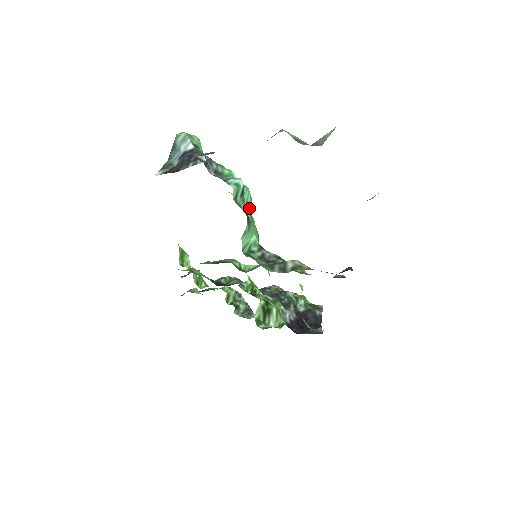
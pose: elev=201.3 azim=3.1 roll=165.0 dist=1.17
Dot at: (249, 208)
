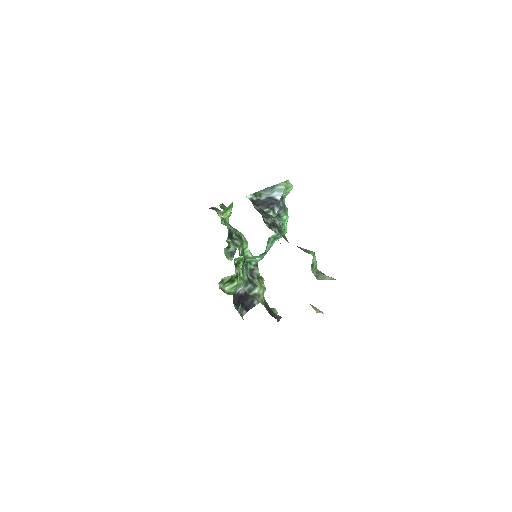
Dot at: (276, 240)
